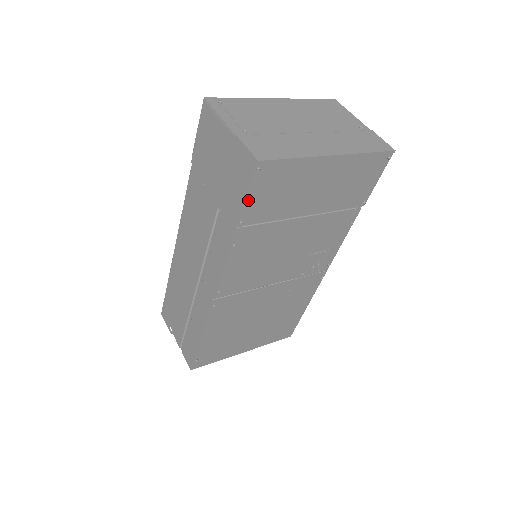
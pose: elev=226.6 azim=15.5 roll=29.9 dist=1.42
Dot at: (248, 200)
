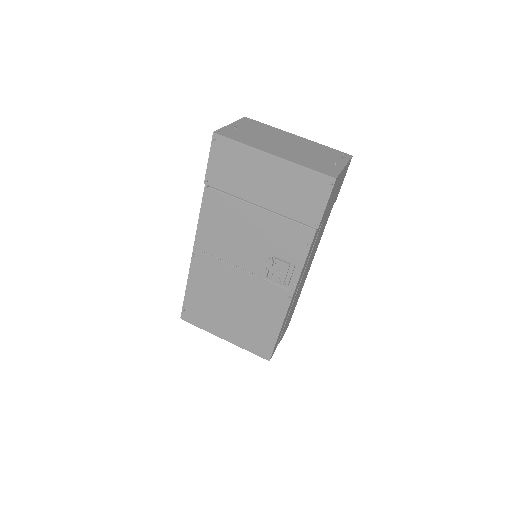
Dot at: (210, 164)
